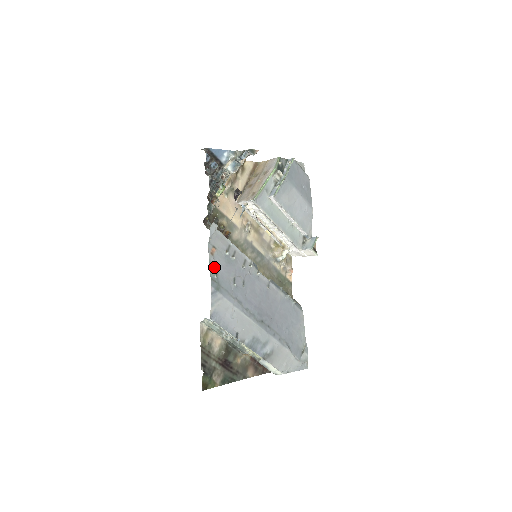
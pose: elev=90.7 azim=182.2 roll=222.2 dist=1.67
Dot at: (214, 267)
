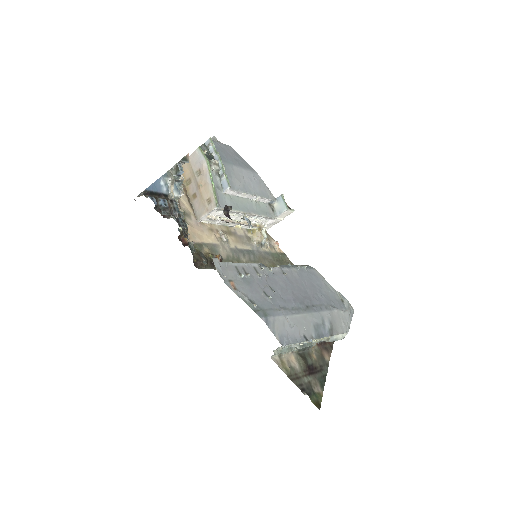
Dot at: (247, 299)
